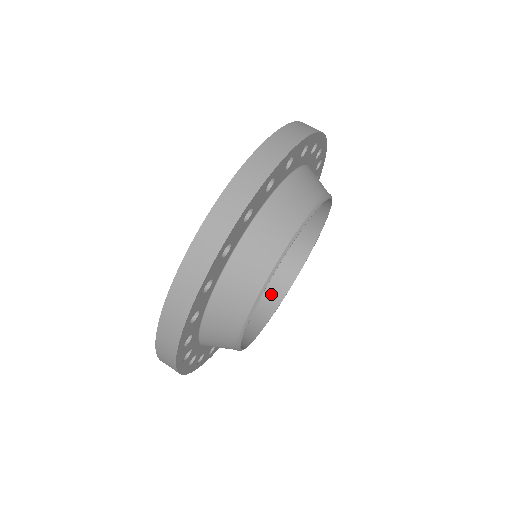
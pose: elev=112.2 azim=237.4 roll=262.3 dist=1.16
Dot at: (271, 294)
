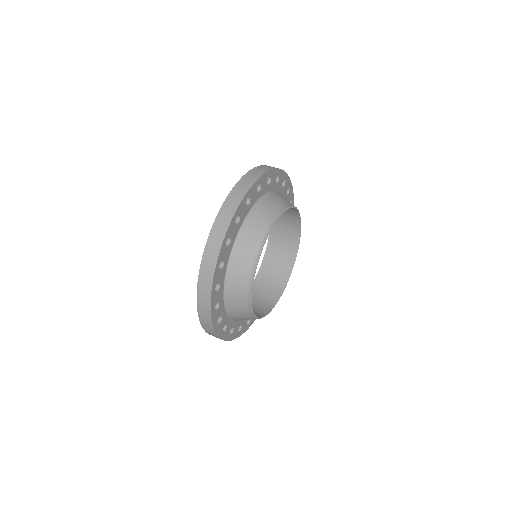
Dot at: (276, 287)
